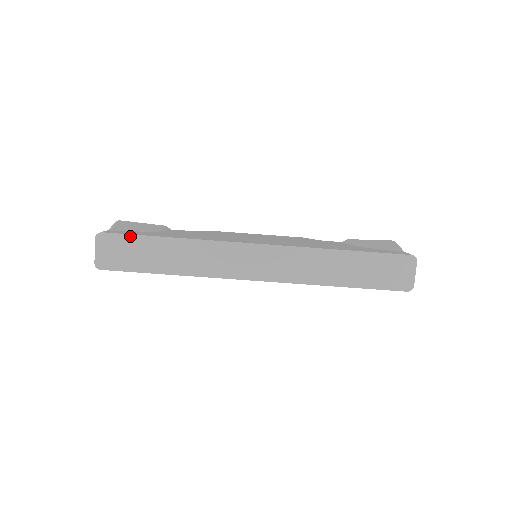
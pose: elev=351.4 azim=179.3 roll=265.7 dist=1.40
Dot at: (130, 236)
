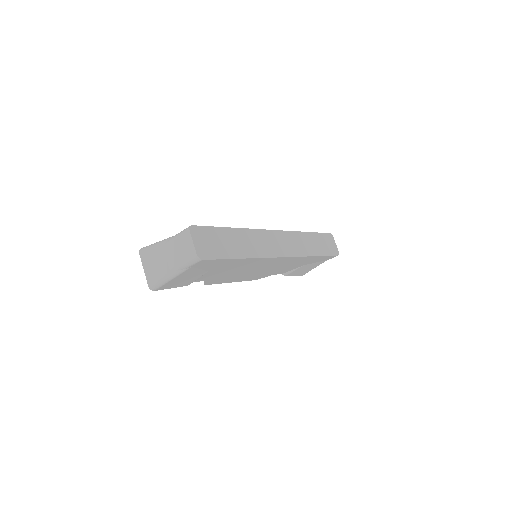
Dot at: (211, 228)
